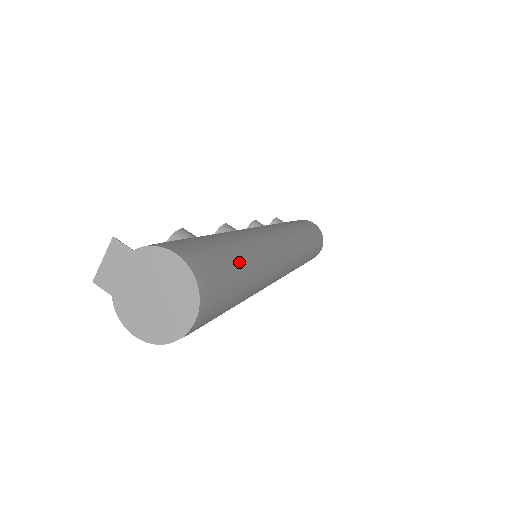
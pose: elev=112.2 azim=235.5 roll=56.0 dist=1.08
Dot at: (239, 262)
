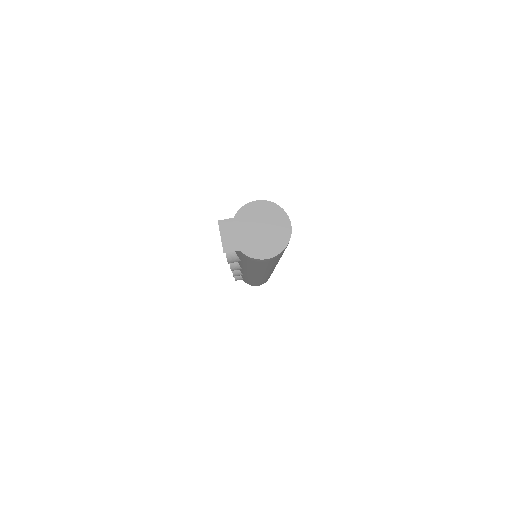
Dot at: occluded
